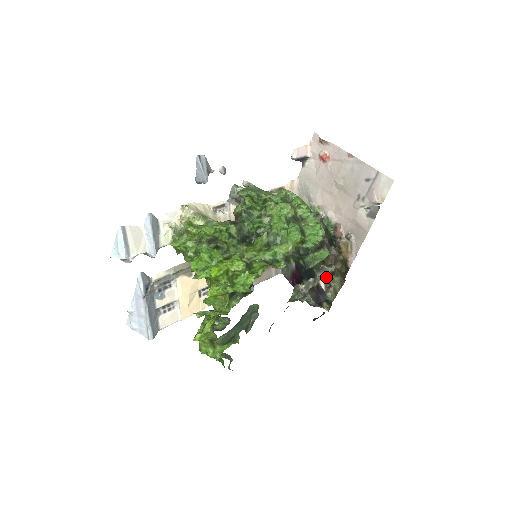
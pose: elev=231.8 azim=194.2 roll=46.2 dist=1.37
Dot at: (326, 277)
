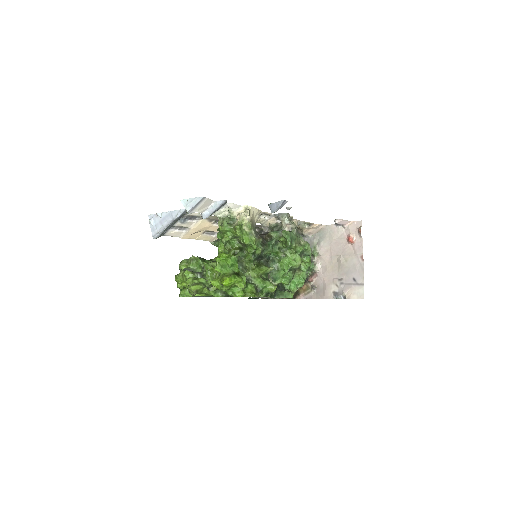
Dot at: occluded
